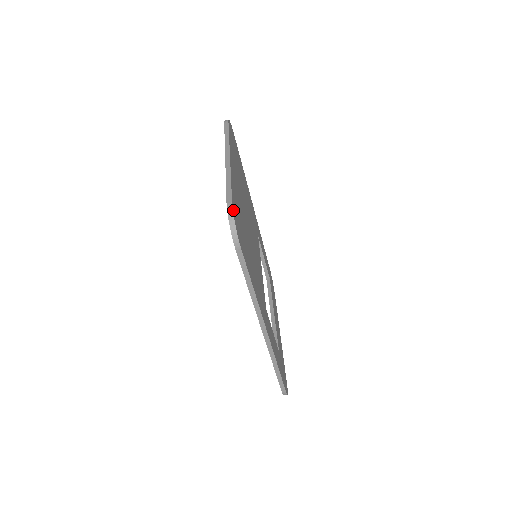
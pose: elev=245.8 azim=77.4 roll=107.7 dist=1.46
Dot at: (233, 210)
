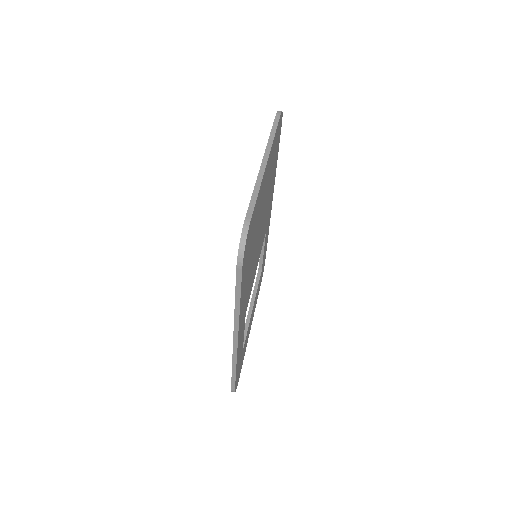
Dot at: (249, 228)
